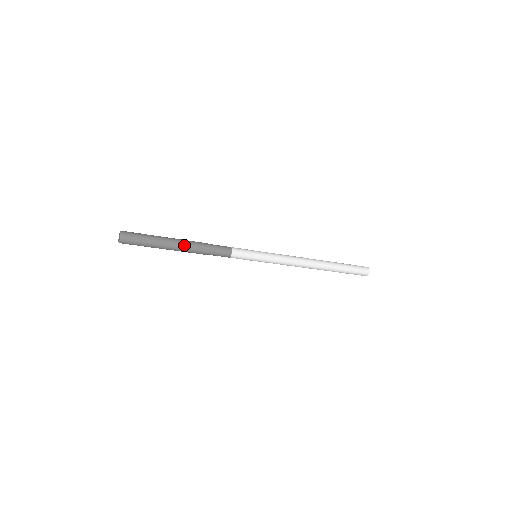
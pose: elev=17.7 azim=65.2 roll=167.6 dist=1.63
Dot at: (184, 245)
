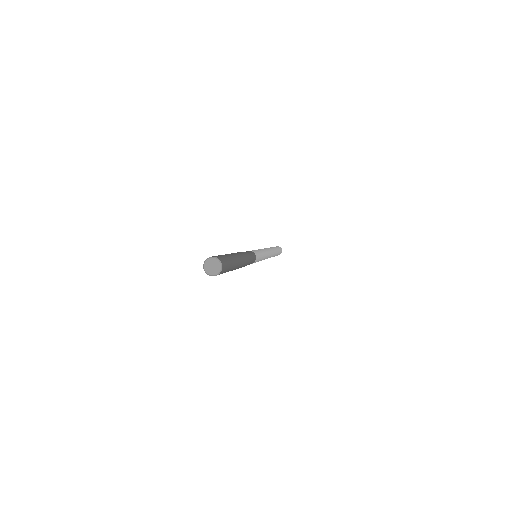
Dot at: (243, 260)
